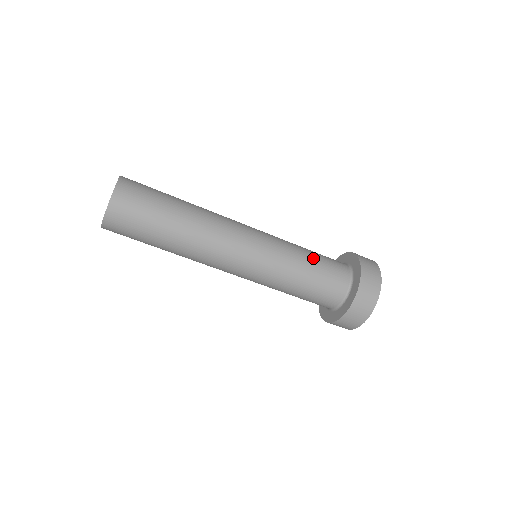
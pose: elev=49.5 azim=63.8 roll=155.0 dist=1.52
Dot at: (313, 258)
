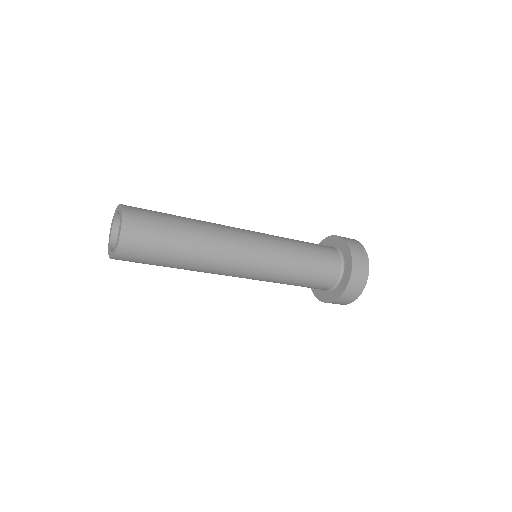
Dot at: (309, 263)
